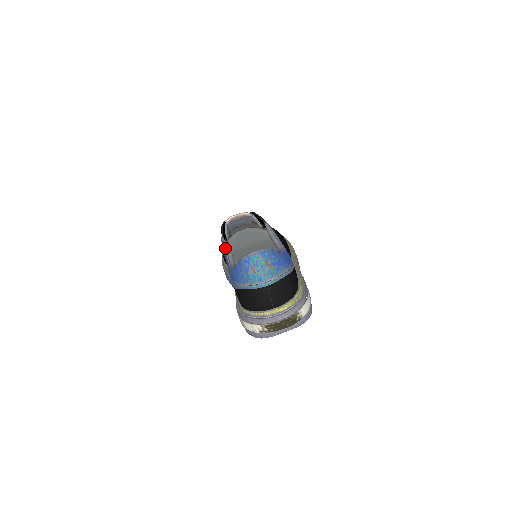
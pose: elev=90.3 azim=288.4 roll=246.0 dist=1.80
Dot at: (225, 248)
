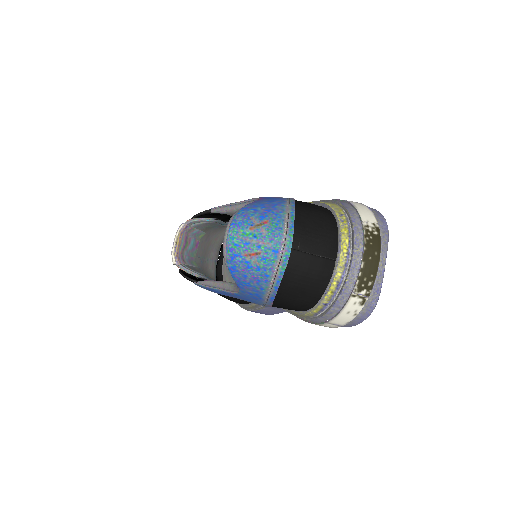
Dot at: (210, 287)
